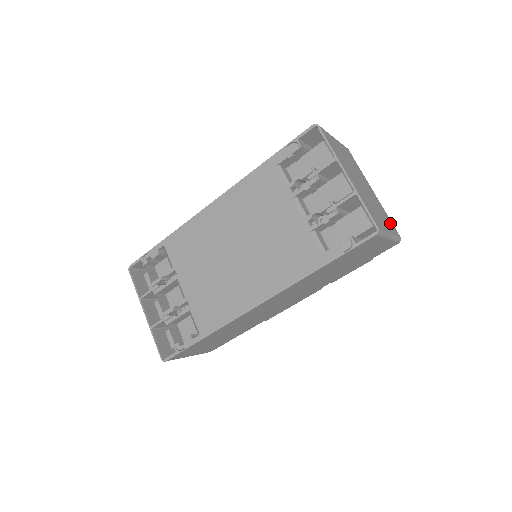
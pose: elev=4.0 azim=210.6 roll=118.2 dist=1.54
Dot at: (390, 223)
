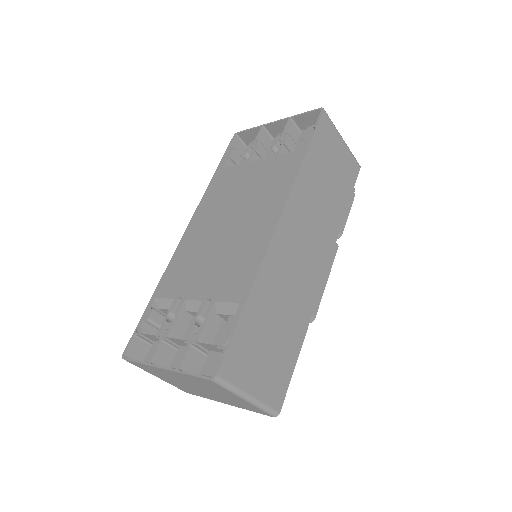
Dot at: occluded
